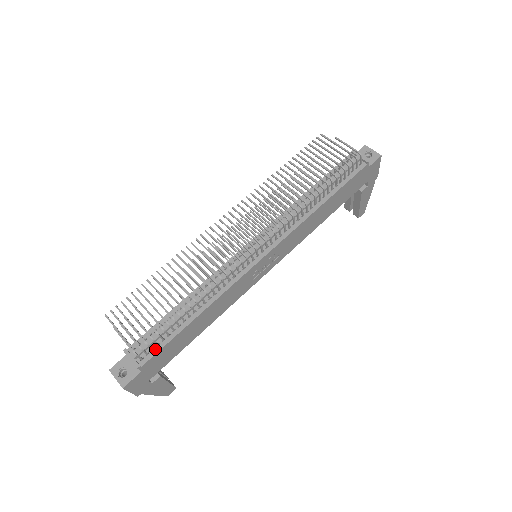
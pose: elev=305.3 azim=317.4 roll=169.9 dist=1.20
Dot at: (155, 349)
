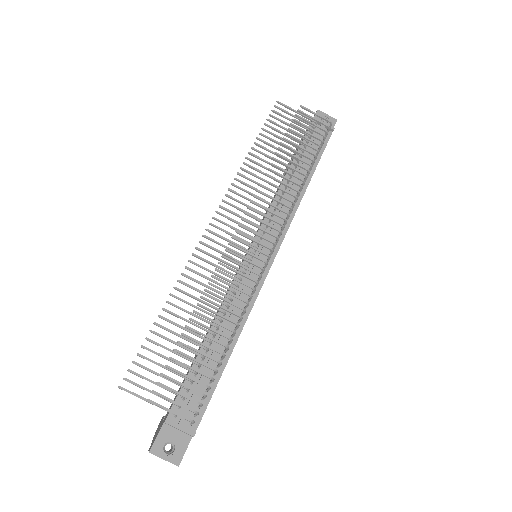
Dot at: occluded
